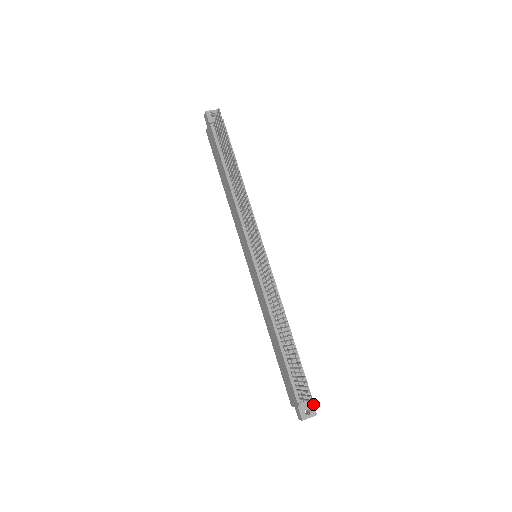
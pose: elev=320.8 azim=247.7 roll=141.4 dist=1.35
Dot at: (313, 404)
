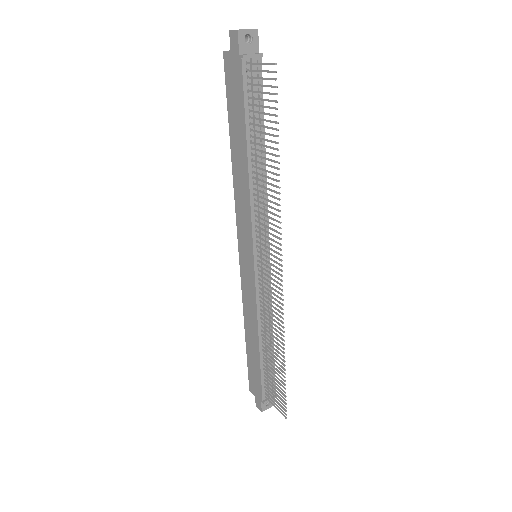
Dot at: occluded
